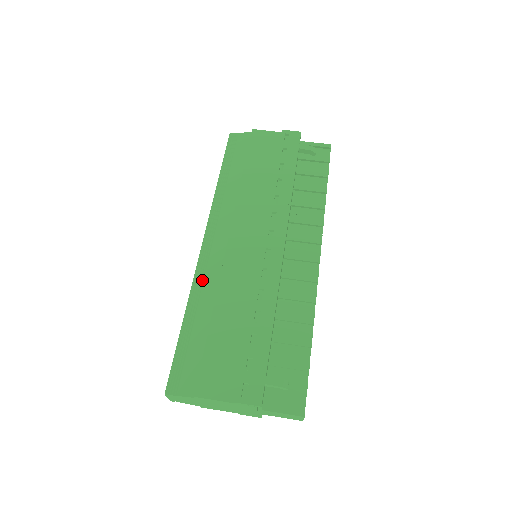
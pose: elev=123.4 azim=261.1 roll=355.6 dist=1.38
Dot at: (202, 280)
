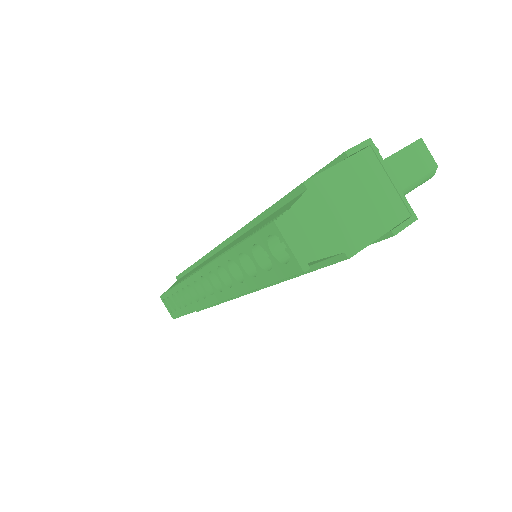
Dot at: (219, 255)
